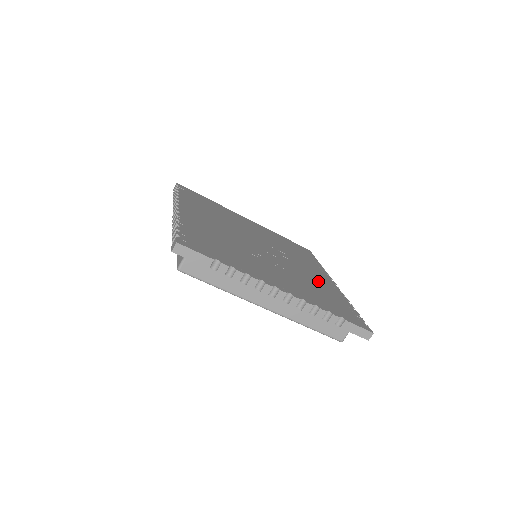
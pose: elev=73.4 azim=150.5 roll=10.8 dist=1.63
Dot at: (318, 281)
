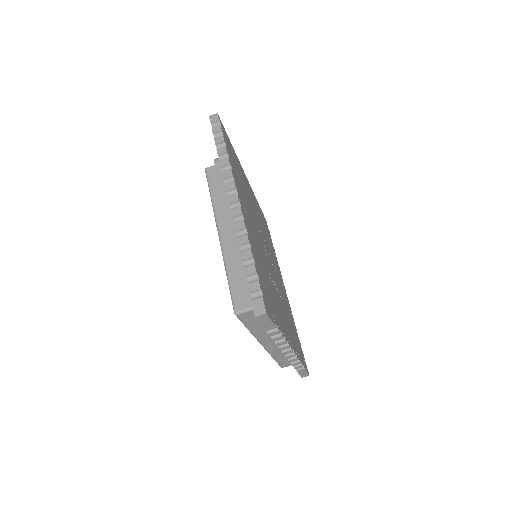
Dot at: (285, 298)
